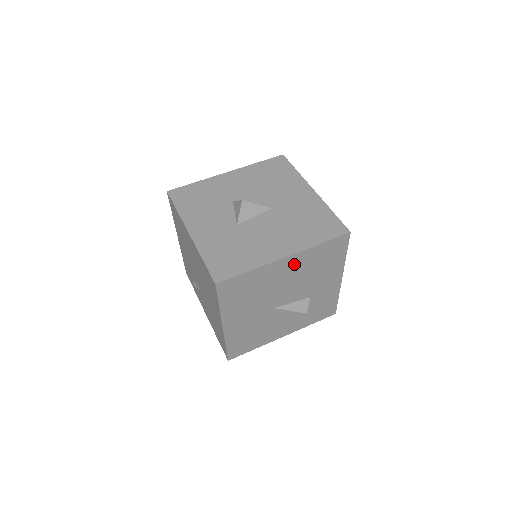
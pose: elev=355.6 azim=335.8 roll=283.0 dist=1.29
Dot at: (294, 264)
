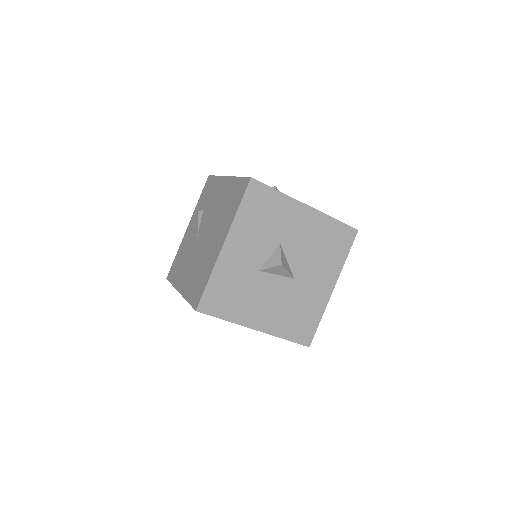
Dot at: occluded
